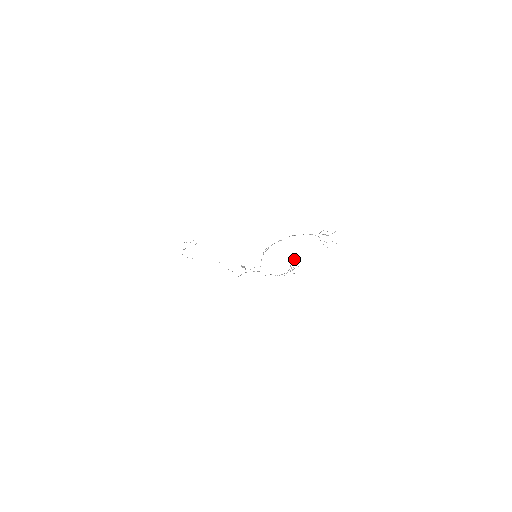
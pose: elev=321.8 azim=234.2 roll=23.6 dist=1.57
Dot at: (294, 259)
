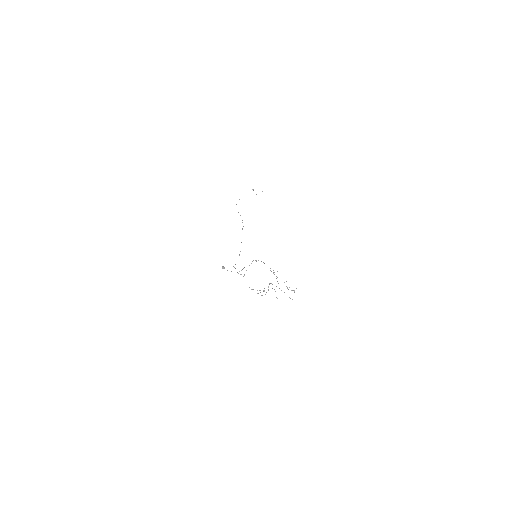
Dot at: (271, 283)
